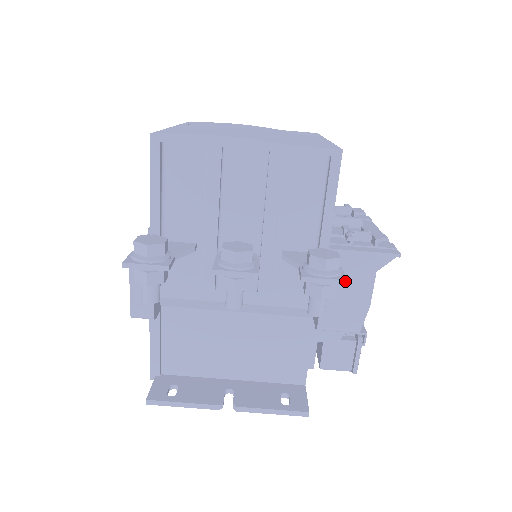
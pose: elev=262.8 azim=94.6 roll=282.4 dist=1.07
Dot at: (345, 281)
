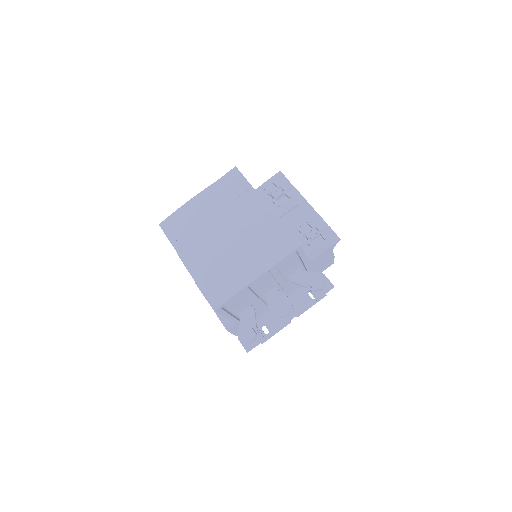
Dot at: (333, 287)
